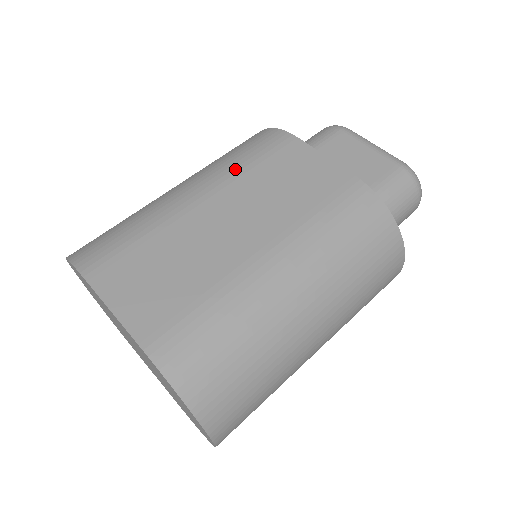
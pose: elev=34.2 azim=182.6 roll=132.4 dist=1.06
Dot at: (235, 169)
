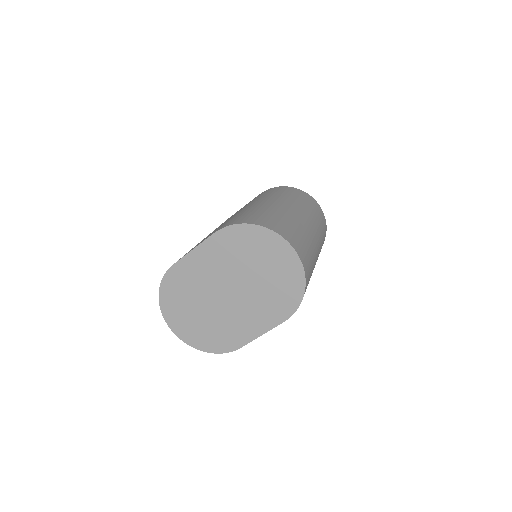
Dot at: occluded
